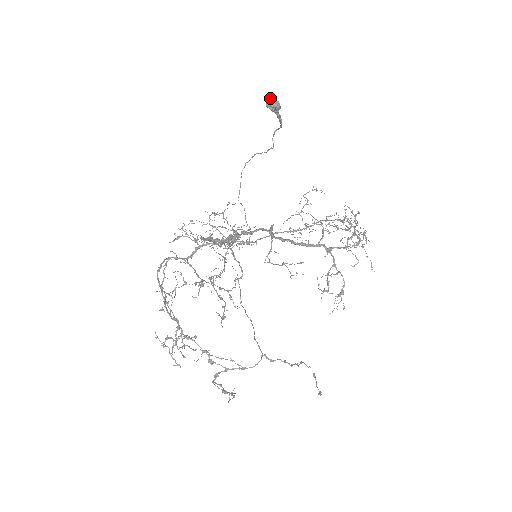
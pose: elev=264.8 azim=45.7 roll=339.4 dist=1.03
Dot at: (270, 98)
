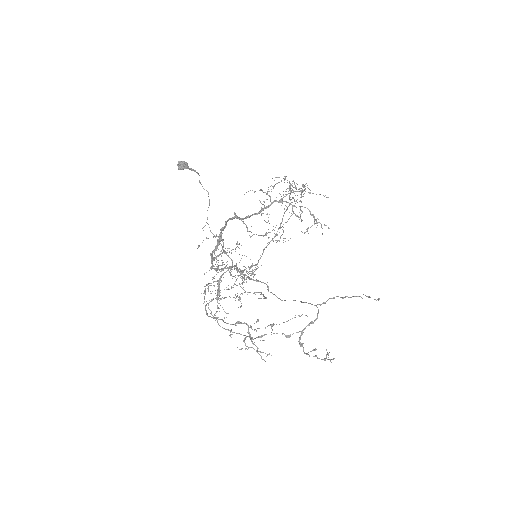
Dot at: (177, 164)
